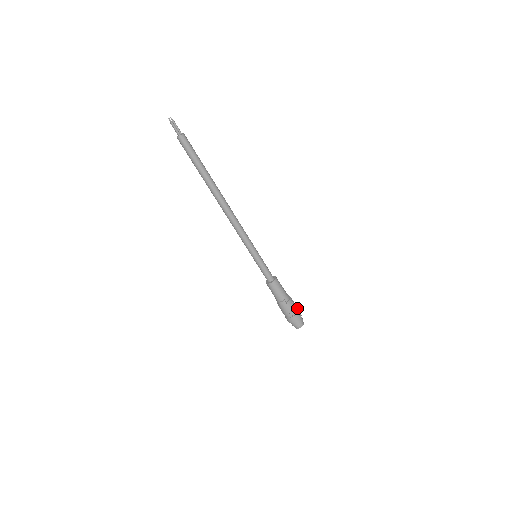
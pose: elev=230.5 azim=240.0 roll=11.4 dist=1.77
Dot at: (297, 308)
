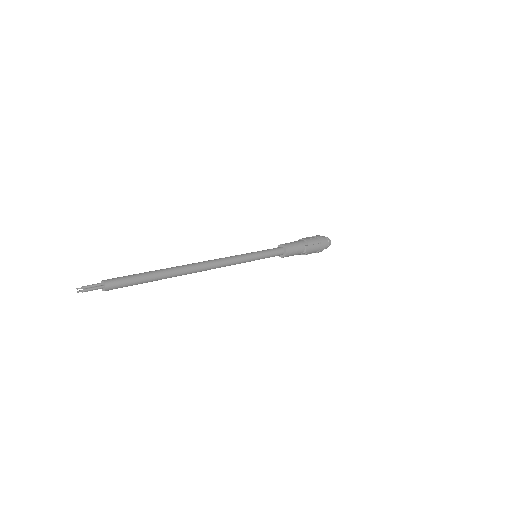
Dot at: (313, 237)
